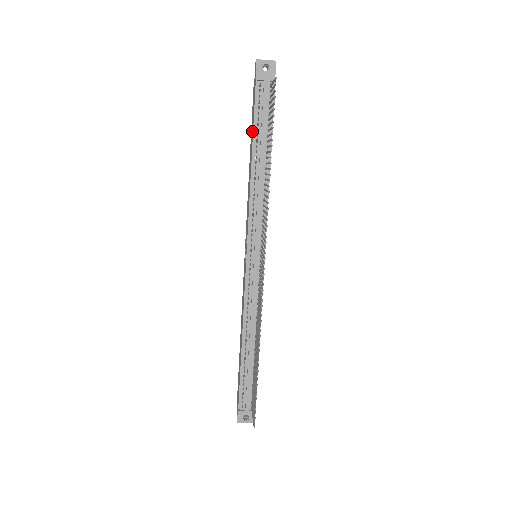
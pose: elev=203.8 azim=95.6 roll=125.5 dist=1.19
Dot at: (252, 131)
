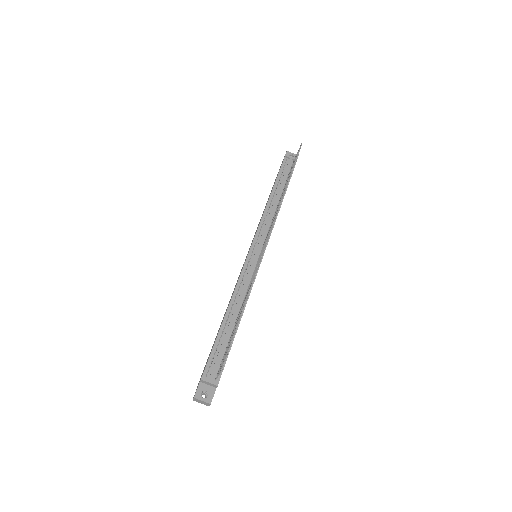
Dot at: occluded
